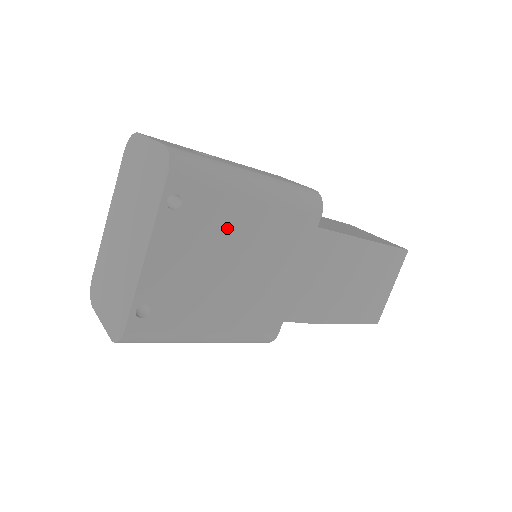
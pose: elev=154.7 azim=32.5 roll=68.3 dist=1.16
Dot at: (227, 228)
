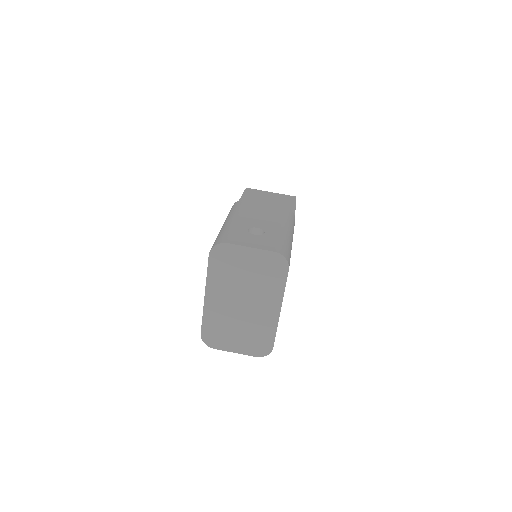
Dot at: occluded
